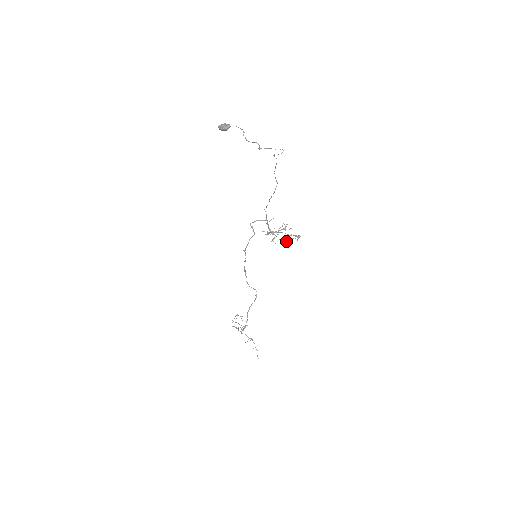
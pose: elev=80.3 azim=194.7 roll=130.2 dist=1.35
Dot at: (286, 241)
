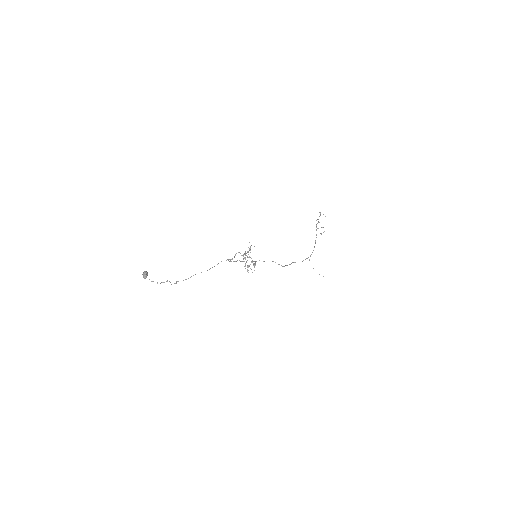
Dot at: occluded
